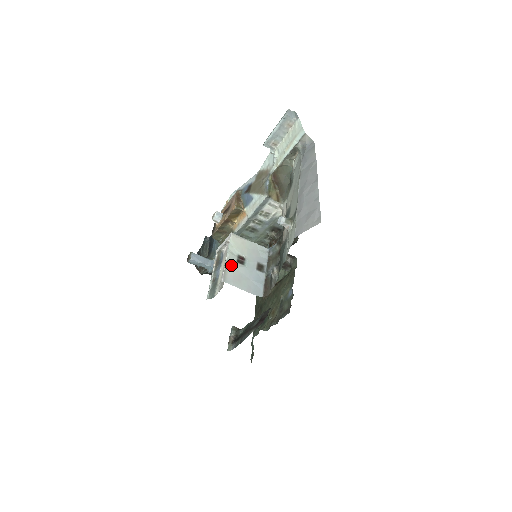
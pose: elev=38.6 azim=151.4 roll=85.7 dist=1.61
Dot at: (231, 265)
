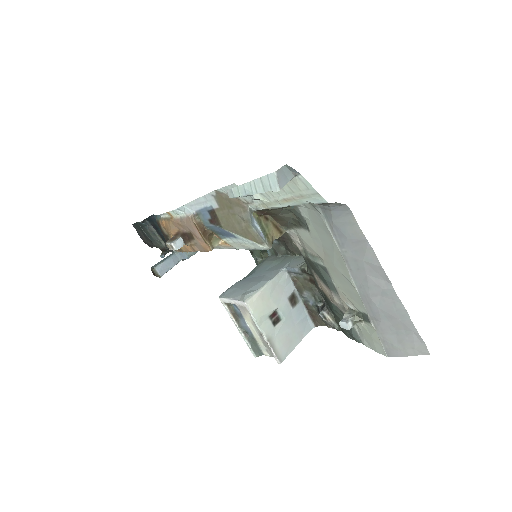
Dot at: (274, 338)
